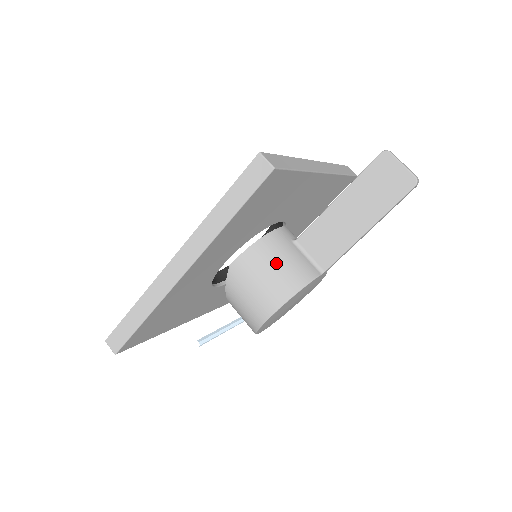
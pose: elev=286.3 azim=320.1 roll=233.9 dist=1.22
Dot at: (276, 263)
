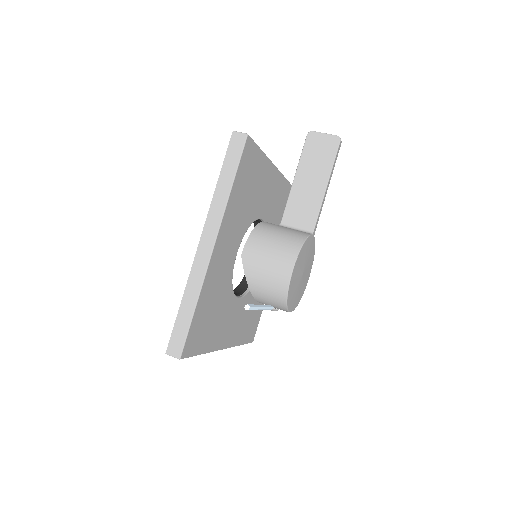
Dot at: (275, 236)
